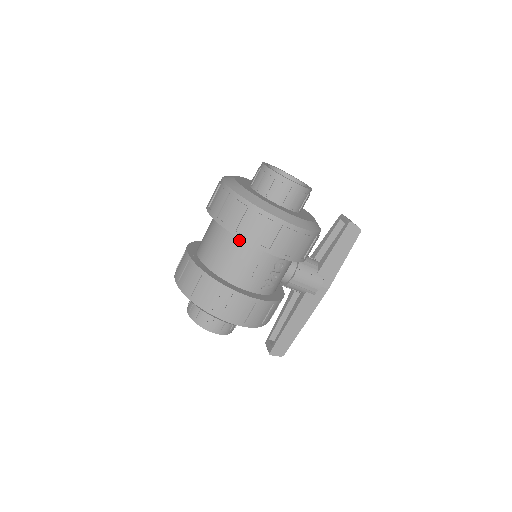
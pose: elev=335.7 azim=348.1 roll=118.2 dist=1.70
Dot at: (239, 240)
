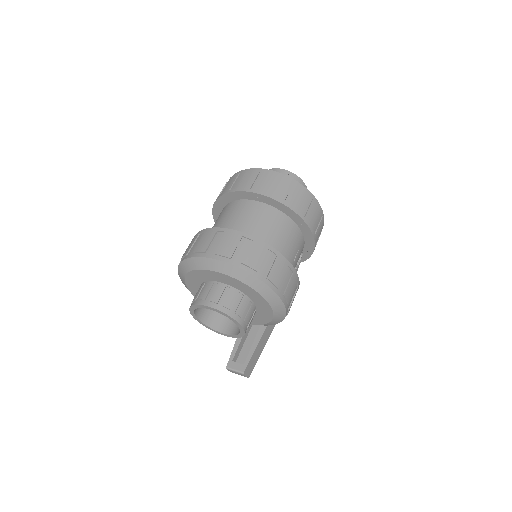
Dot at: (290, 223)
